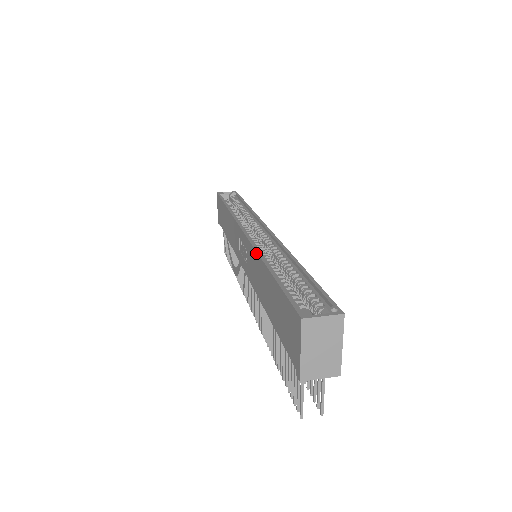
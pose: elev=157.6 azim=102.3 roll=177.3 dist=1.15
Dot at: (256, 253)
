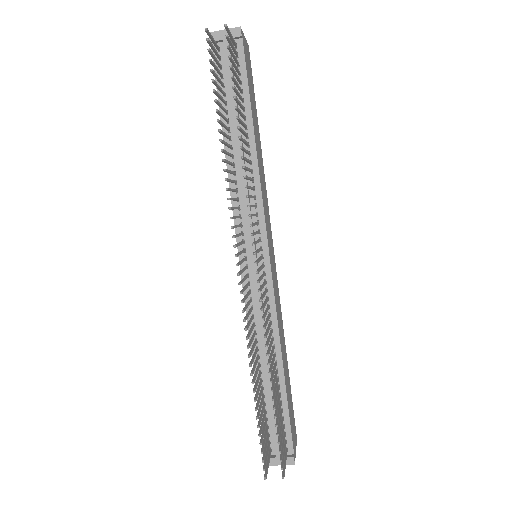
Dot at: occluded
